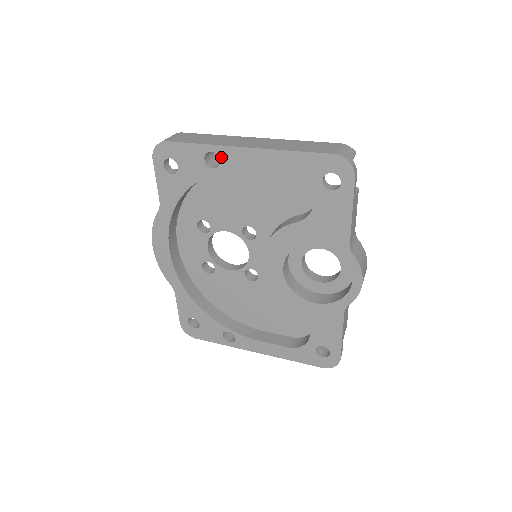
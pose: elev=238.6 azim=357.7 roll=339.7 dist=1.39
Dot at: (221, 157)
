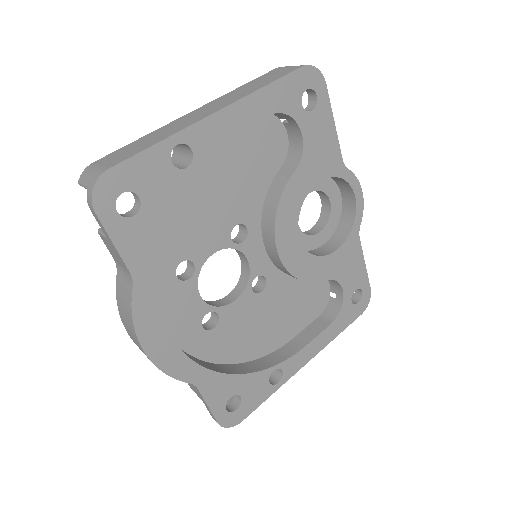
Dot at: (192, 144)
